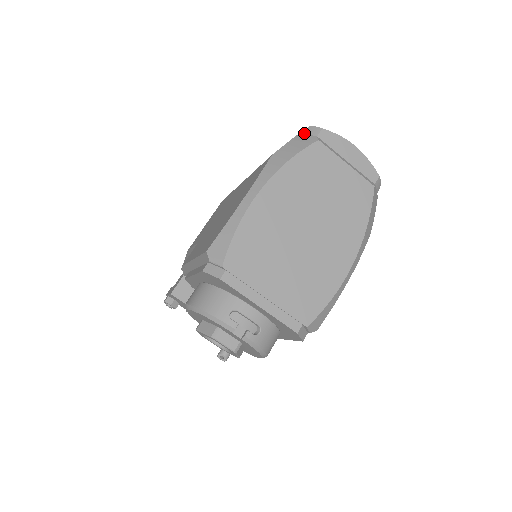
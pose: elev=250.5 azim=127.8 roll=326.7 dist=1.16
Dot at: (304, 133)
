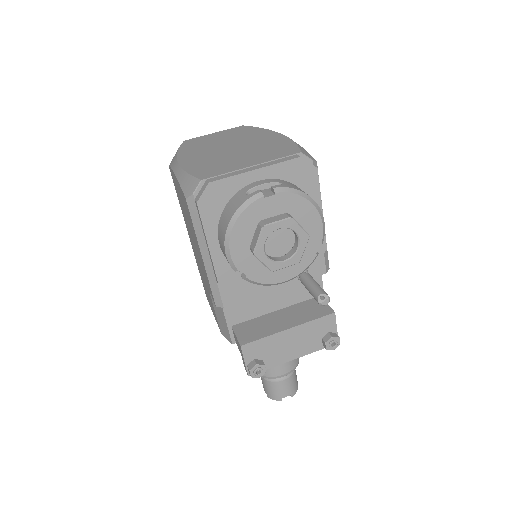
Dot at: occluded
